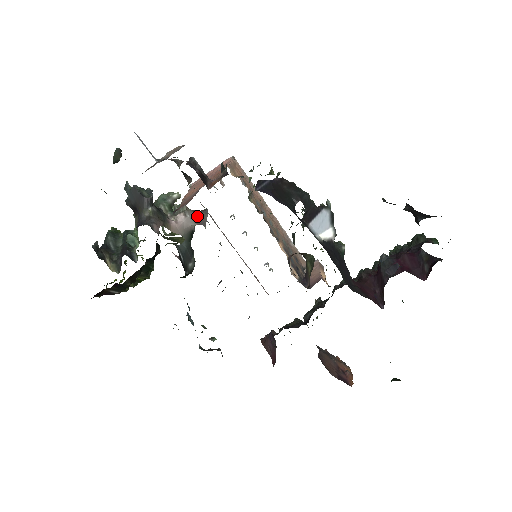
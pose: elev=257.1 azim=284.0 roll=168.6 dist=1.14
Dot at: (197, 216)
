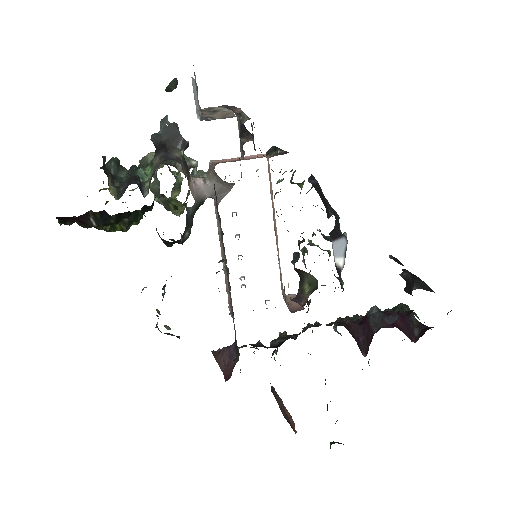
Dot at: (218, 188)
